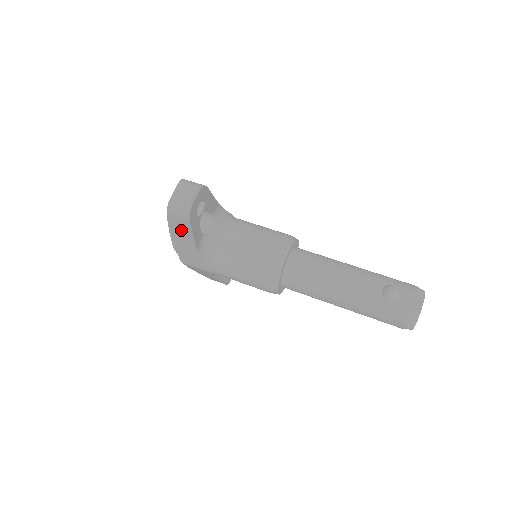
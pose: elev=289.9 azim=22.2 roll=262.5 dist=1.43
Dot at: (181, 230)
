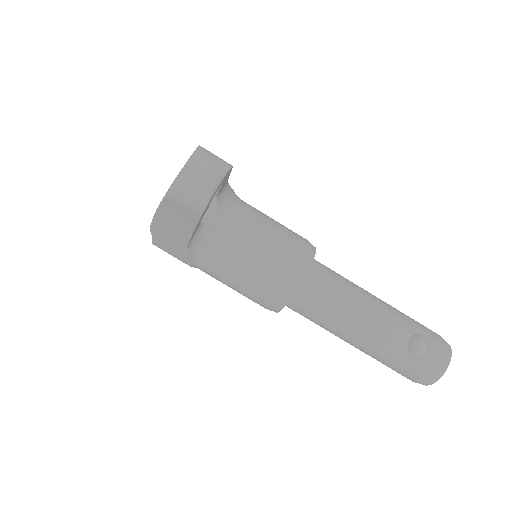
Dot at: (177, 218)
